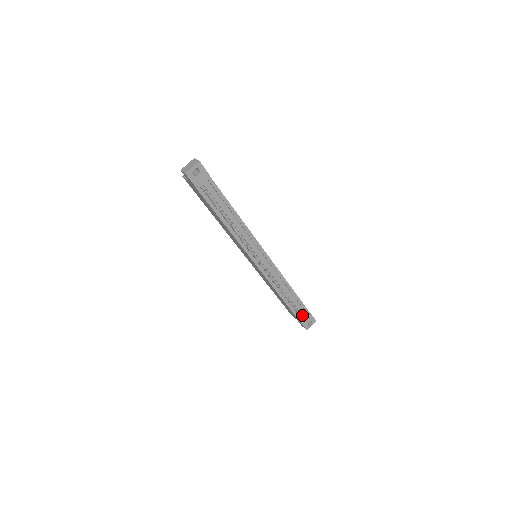
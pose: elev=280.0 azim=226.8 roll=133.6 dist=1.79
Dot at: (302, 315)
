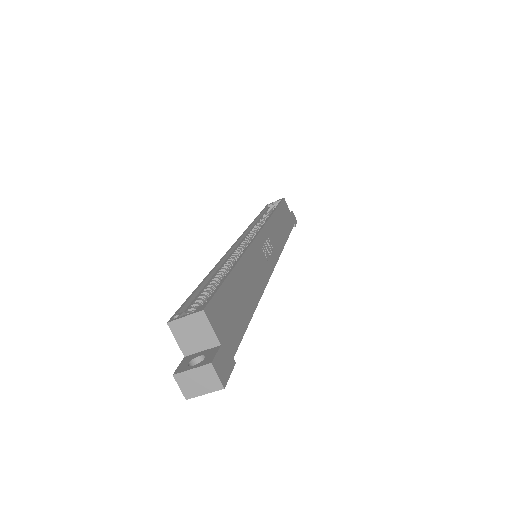
Dot at: occluded
